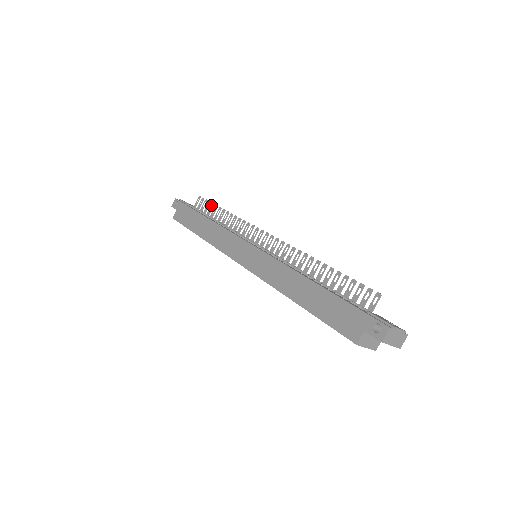
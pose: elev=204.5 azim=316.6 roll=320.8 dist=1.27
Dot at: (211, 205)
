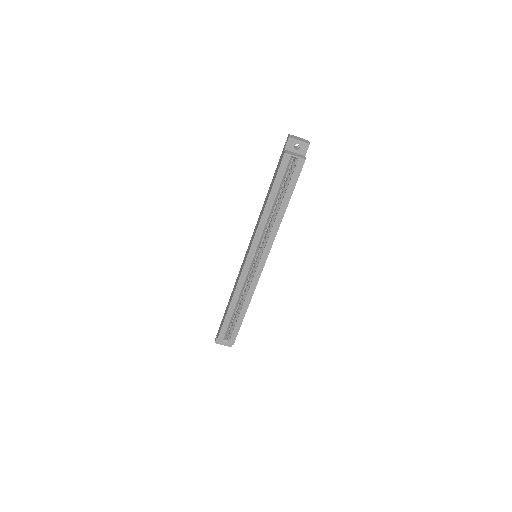
Dot at: occluded
